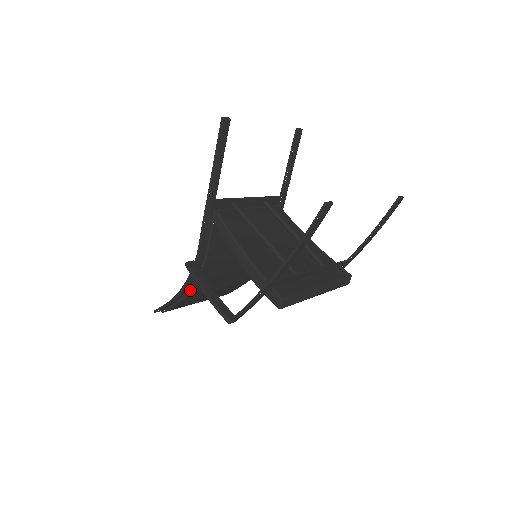
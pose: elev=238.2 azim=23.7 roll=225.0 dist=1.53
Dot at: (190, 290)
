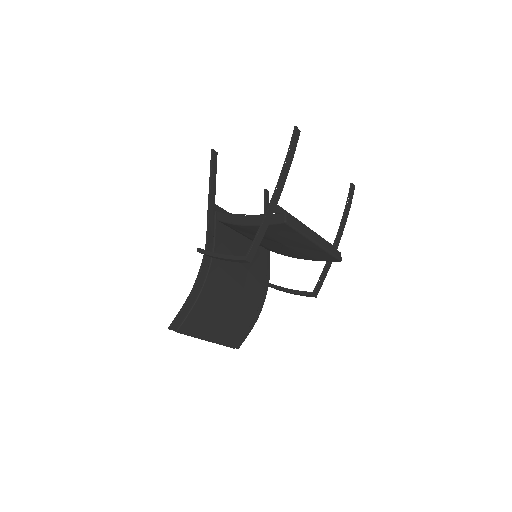
Dot at: (203, 286)
